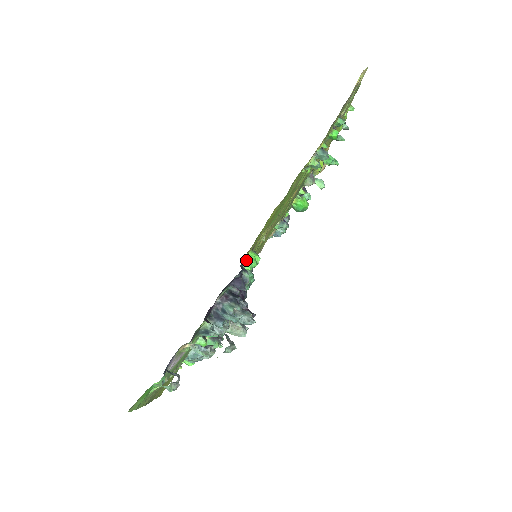
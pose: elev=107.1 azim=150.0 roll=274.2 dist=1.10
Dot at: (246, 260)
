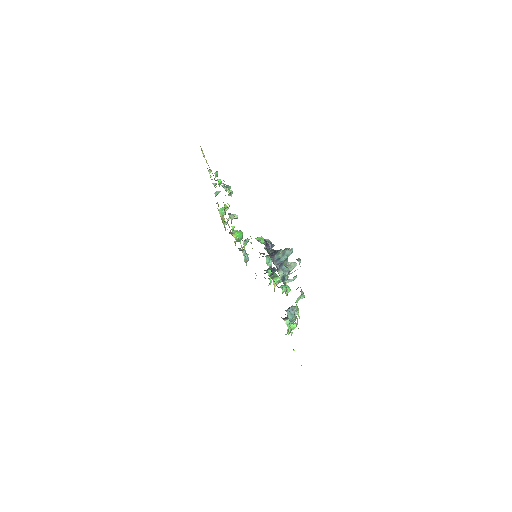
Dot at: occluded
